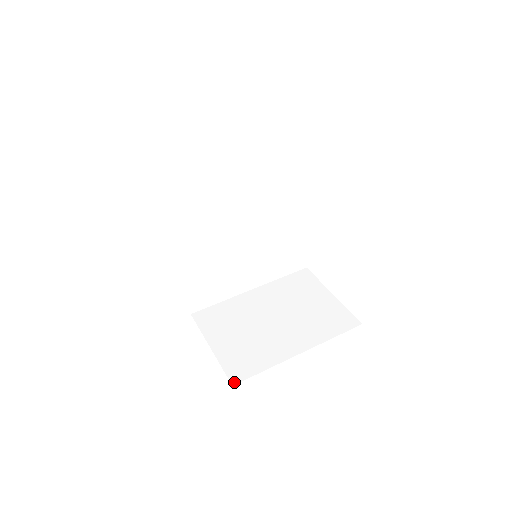
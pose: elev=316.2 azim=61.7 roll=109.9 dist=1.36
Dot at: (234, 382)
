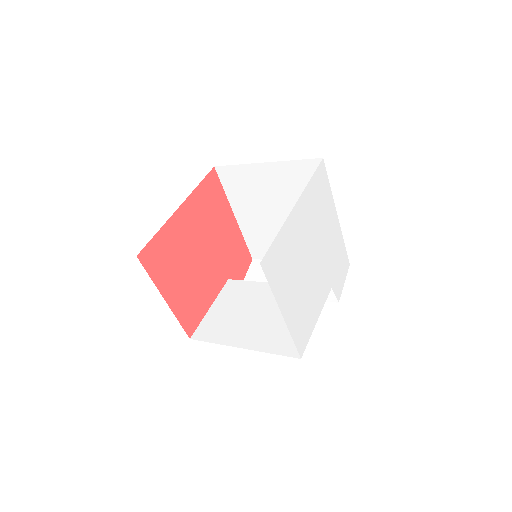
Dot at: (193, 337)
